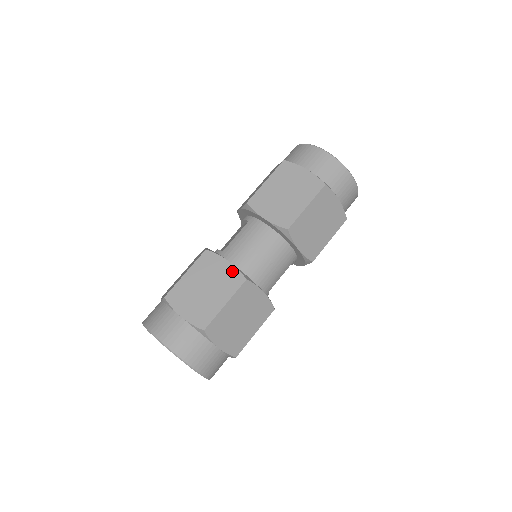
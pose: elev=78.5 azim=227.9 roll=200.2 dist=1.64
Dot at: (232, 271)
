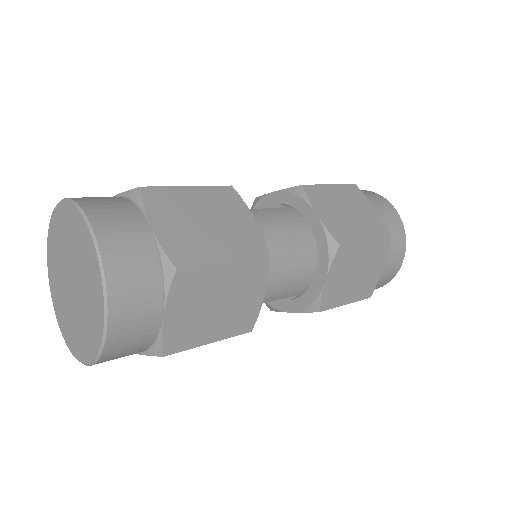
Dot at: (255, 232)
